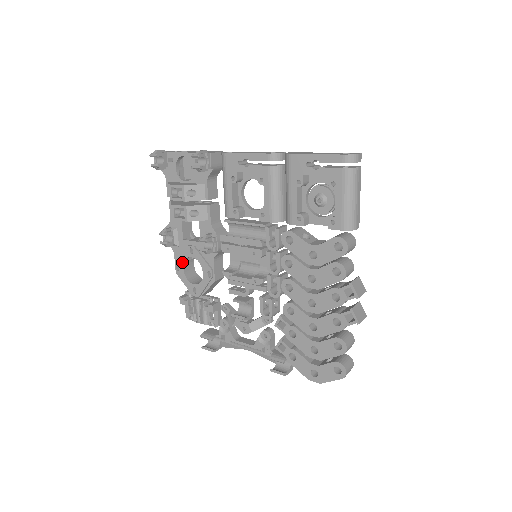
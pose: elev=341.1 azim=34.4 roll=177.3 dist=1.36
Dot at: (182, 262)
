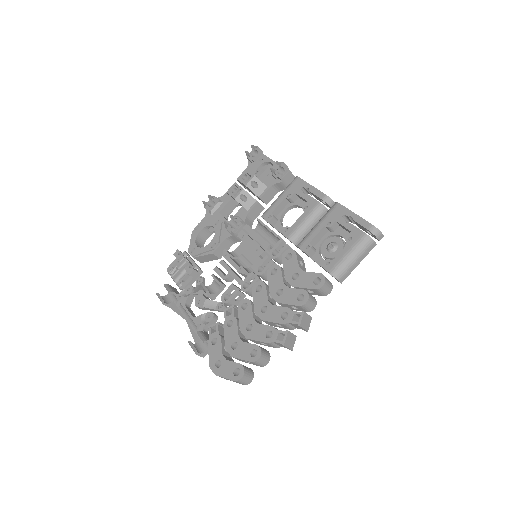
Dot at: (204, 226)
